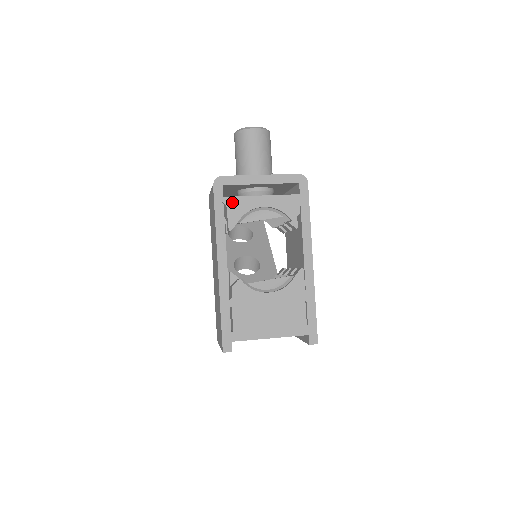
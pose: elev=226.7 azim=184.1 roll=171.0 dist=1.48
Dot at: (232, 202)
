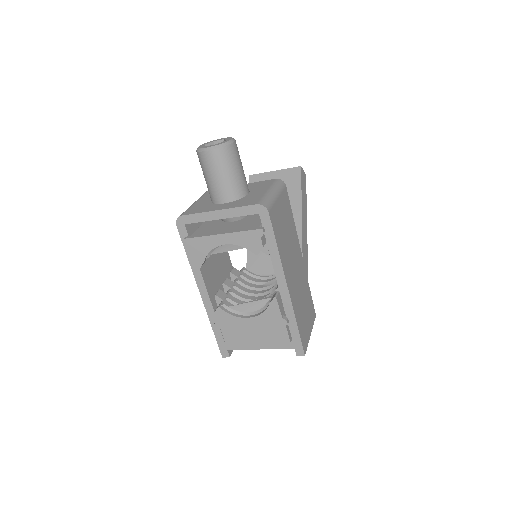
Dot at: (195, 243)
